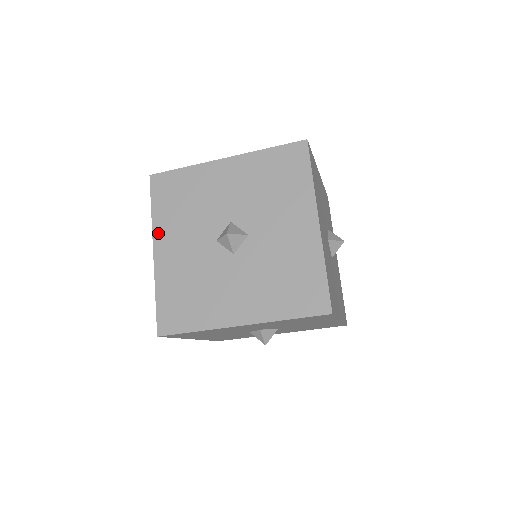
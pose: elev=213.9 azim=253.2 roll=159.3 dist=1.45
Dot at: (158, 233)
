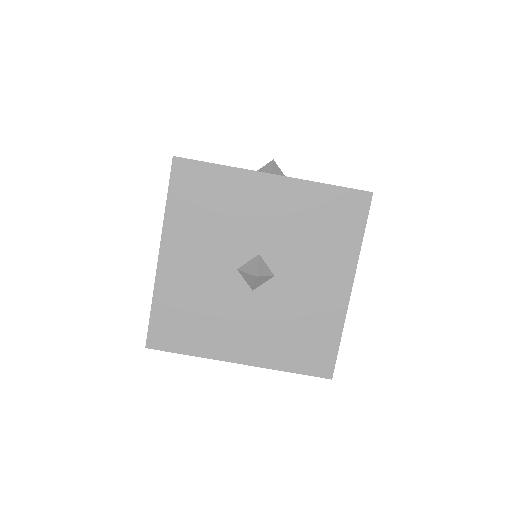
Dot at: occluded
